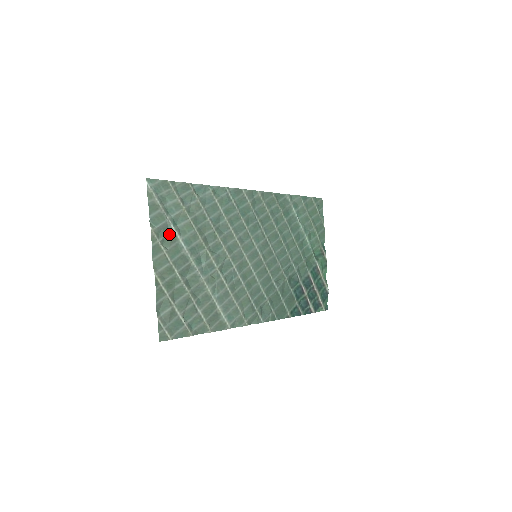
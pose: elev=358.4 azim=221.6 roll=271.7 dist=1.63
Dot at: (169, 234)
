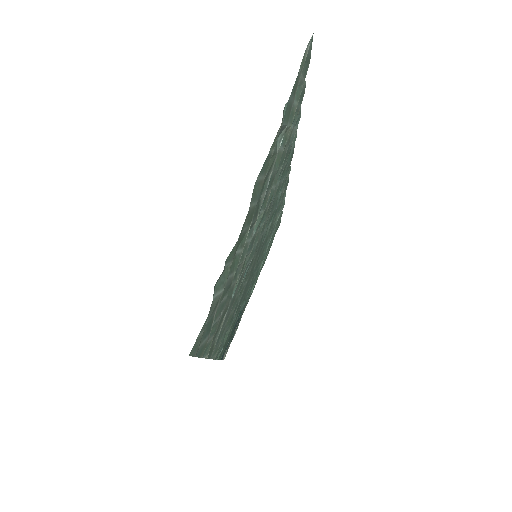
Dot at: (276, 151)
